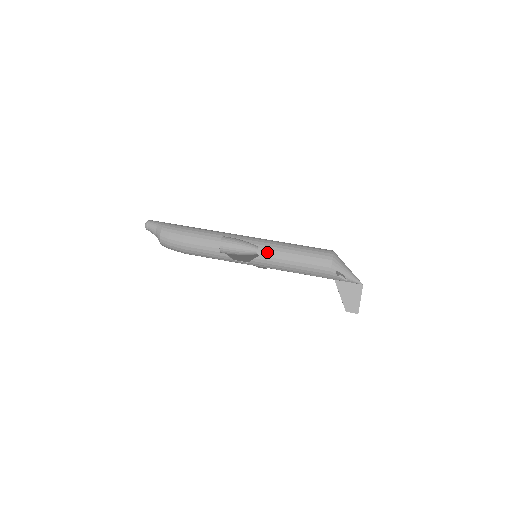
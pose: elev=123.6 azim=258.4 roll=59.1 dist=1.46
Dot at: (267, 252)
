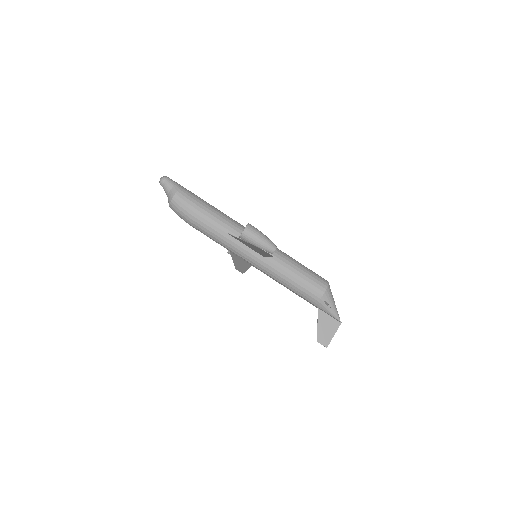
Dot at: (271, 257)
